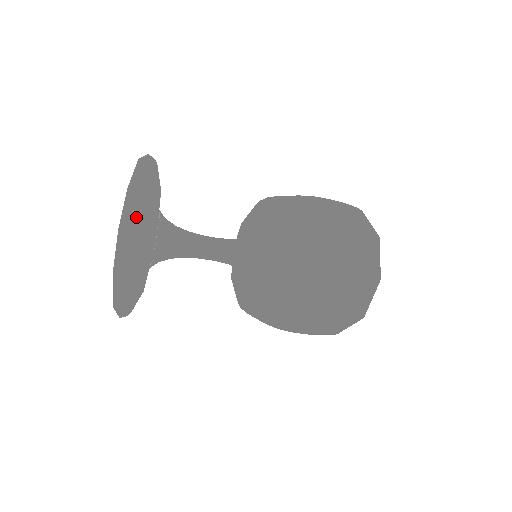
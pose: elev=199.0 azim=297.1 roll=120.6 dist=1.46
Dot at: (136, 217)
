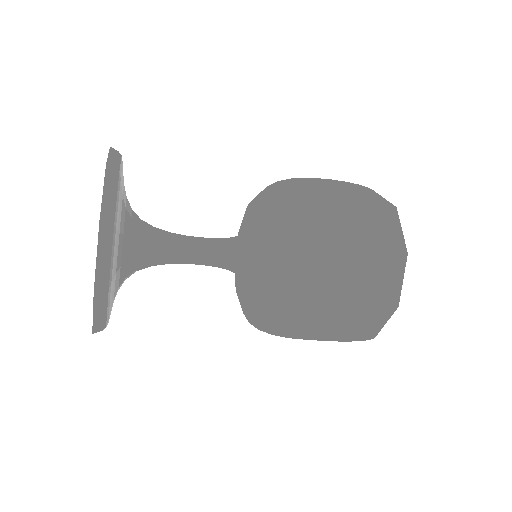
Dot at: occluded
